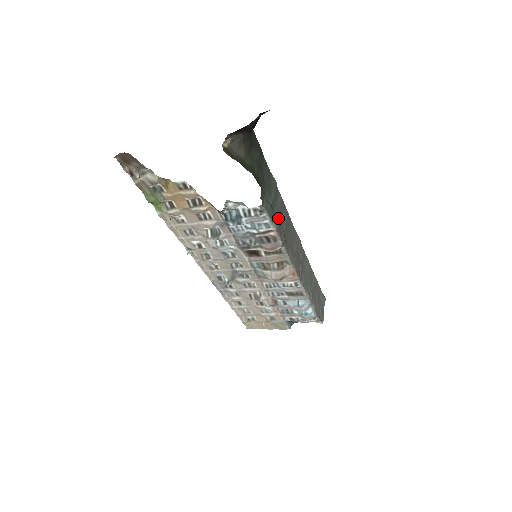
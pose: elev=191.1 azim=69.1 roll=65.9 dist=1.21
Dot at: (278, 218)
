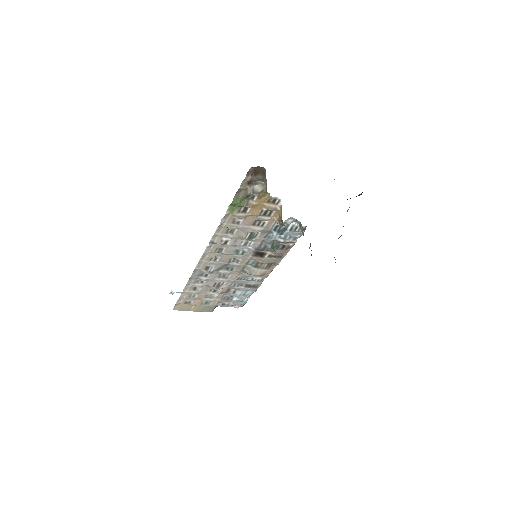
Dot at: occluded
